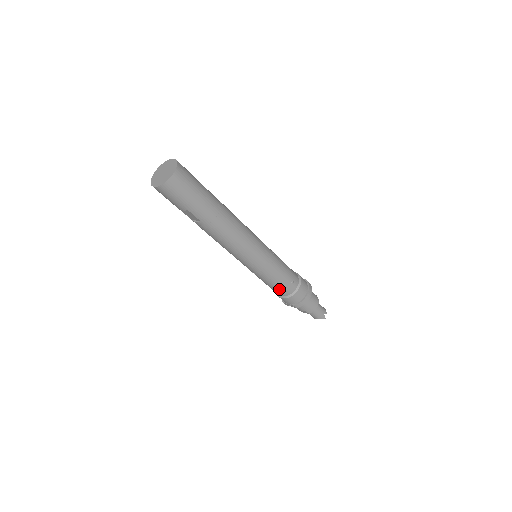
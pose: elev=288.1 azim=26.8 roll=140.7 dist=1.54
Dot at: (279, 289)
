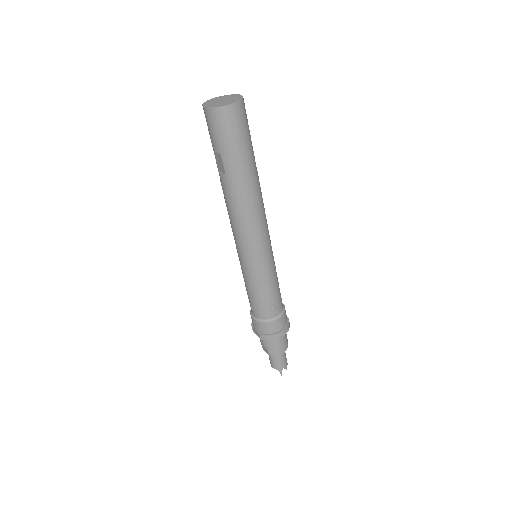
Dot at: (256, 306)
